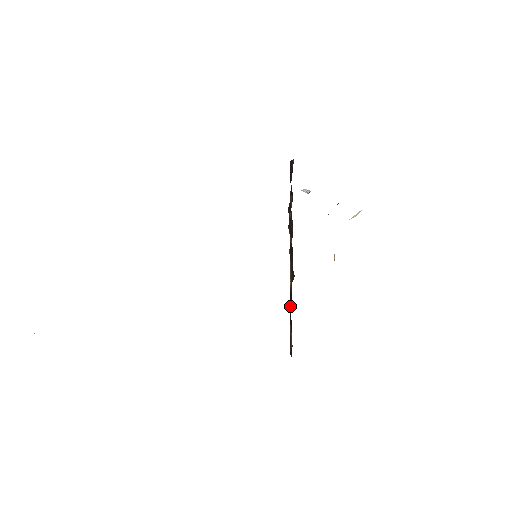
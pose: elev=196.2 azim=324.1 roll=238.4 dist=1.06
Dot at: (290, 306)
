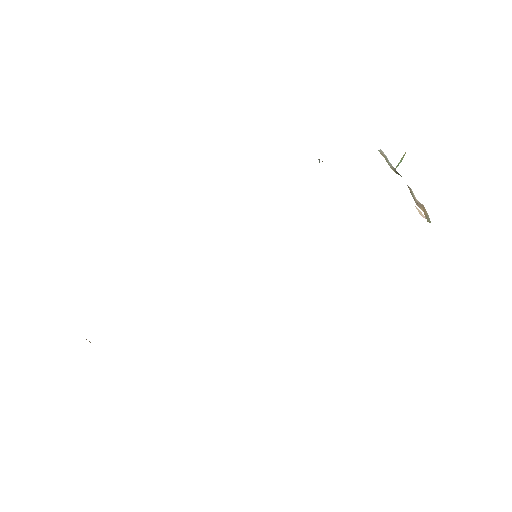
Dot at: occluded
